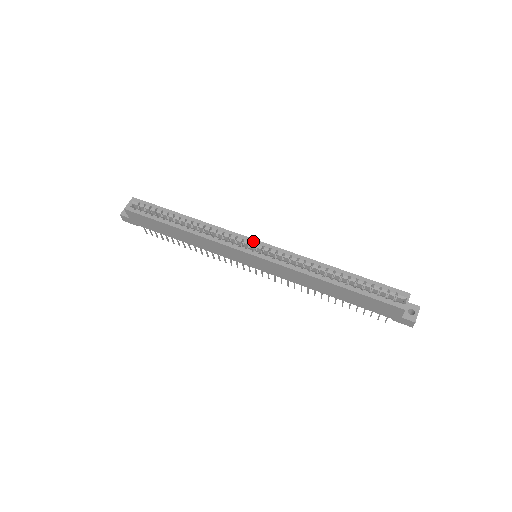
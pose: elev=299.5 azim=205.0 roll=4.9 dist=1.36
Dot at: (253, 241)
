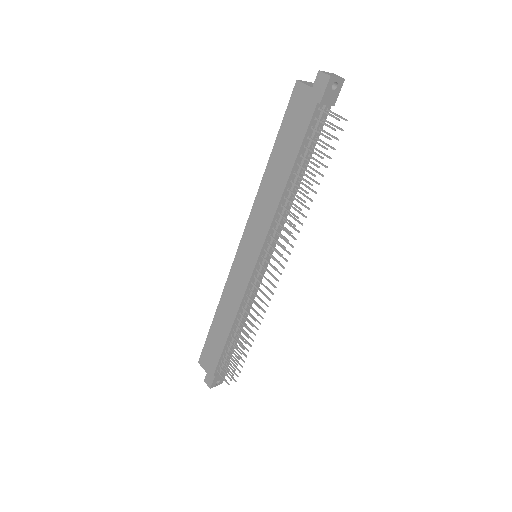
Dot at: occluded
